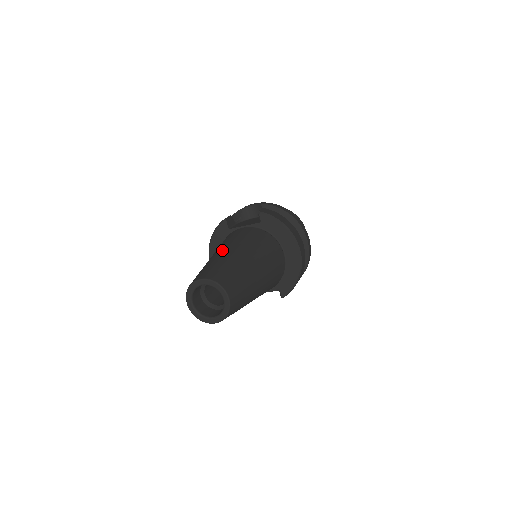
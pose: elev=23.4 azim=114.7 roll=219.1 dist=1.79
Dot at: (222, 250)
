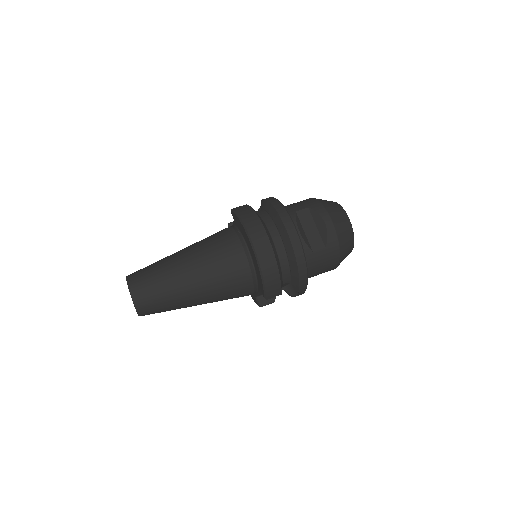
Dot at: occluded
